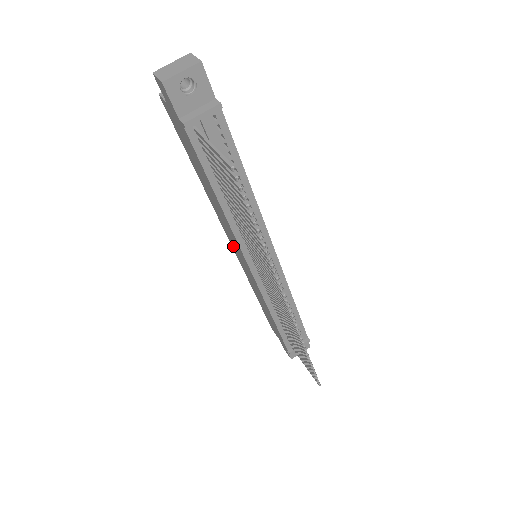
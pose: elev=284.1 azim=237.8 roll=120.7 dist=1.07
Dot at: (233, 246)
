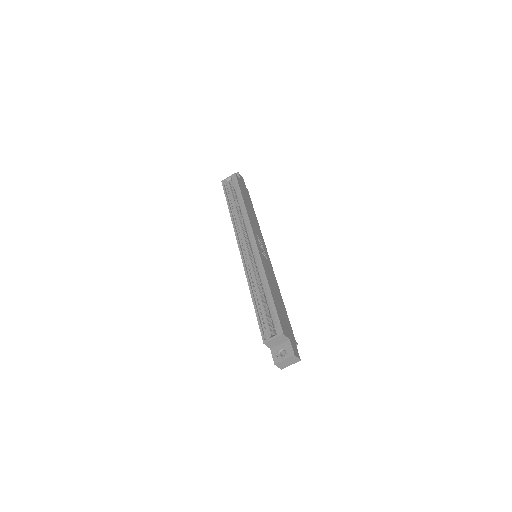
Dot at: occluded
